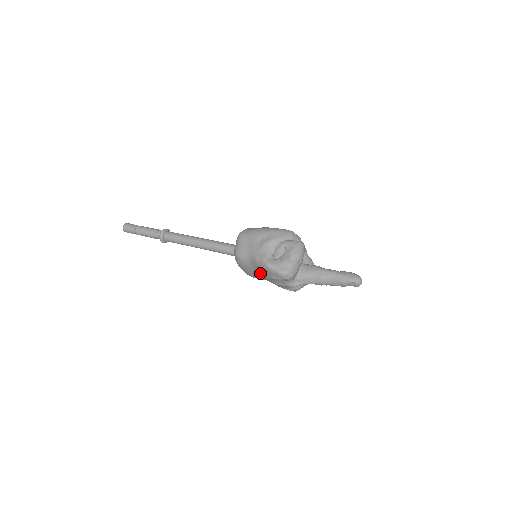
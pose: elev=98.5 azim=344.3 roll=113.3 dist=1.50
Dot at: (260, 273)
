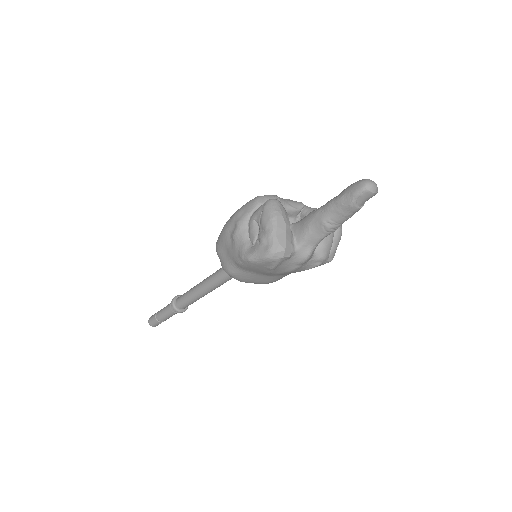
Dot at: (262, 273)
